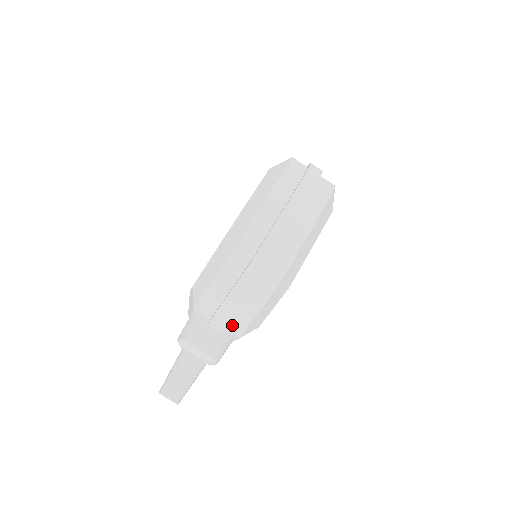
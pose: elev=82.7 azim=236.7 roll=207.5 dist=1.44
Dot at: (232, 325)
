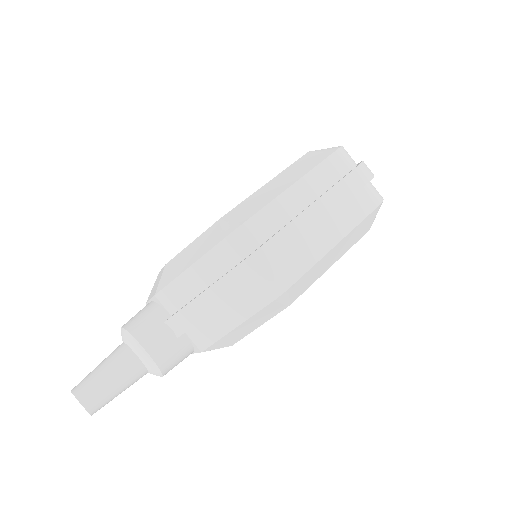
Dot at: (199, 331)
